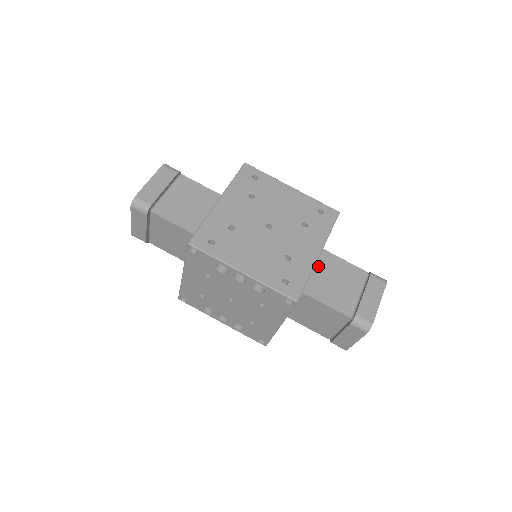
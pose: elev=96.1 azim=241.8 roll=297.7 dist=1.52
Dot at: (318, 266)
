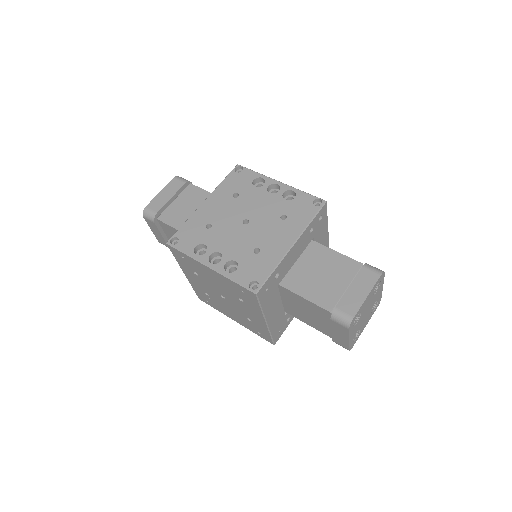
Dot at: occluded
